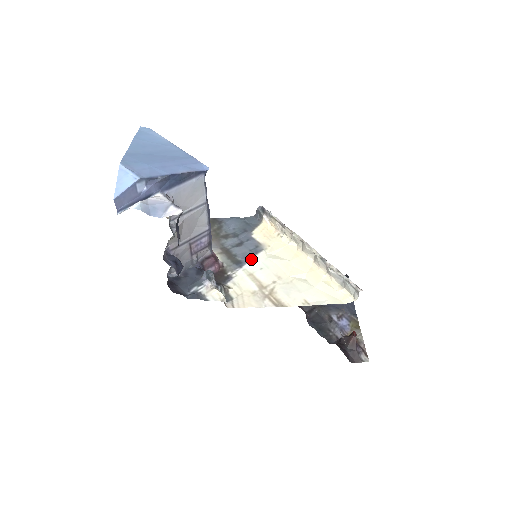
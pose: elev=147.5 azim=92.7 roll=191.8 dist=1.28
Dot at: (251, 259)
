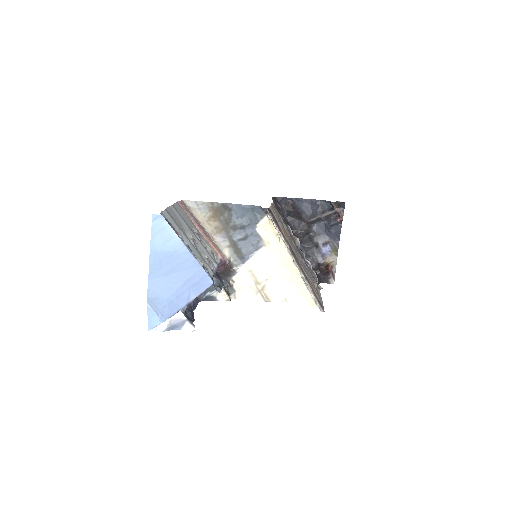
Dot at: (252, 256)
